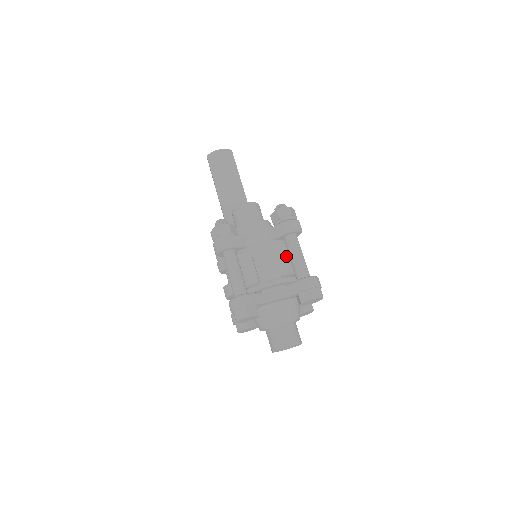
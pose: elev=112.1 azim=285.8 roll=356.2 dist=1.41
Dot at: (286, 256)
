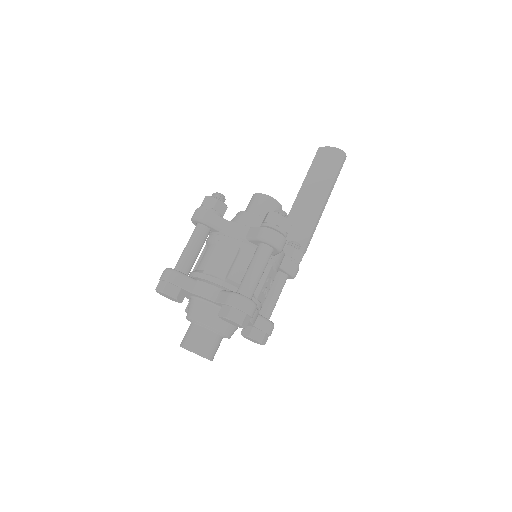
Dot at: occluded
